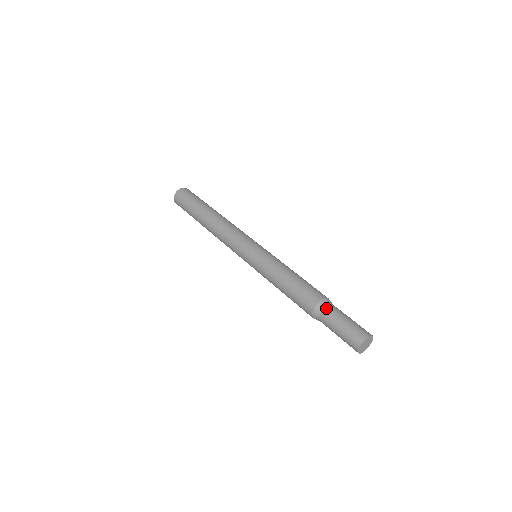
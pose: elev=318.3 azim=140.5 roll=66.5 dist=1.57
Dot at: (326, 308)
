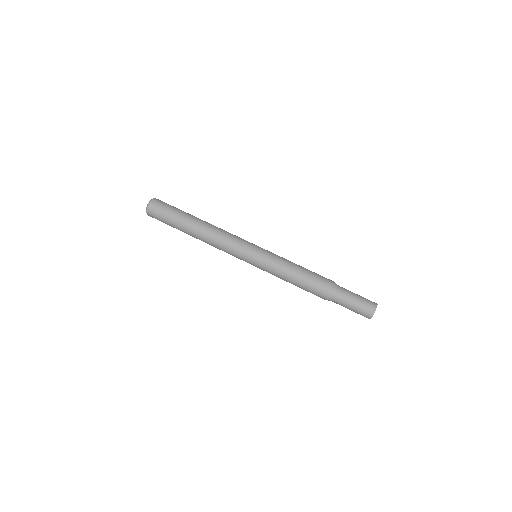
Dot at: (338, 290)
